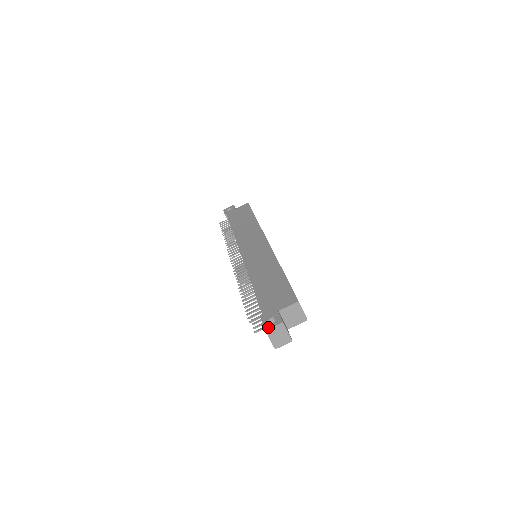
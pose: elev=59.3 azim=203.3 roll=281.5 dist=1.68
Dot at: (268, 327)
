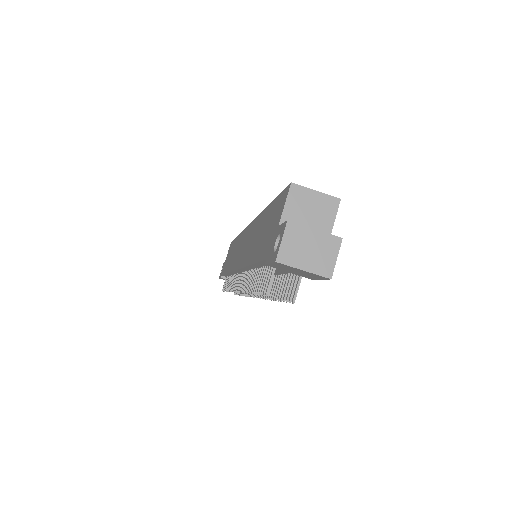
Dot at: (276, 253)
